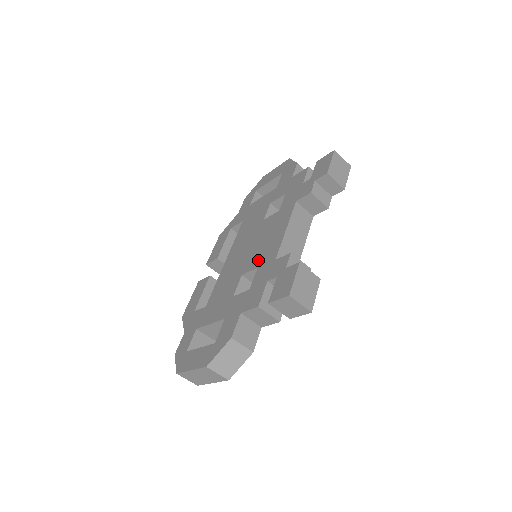
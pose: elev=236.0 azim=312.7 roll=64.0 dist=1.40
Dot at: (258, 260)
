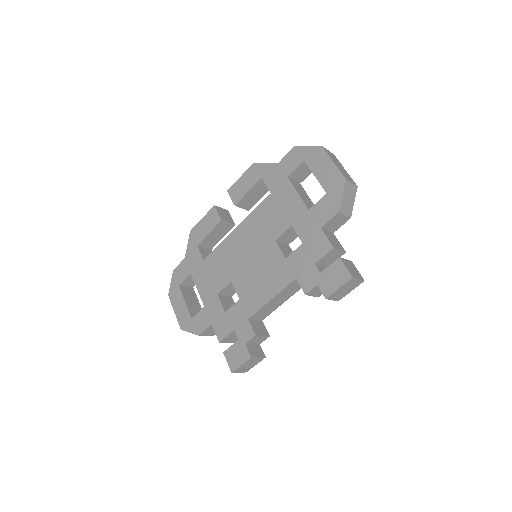
Dot at: (244, 291)
